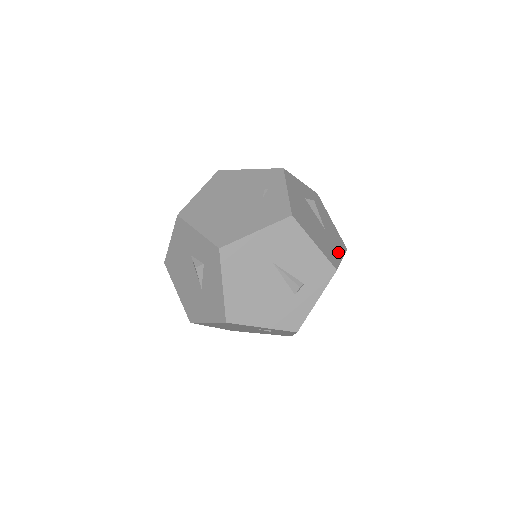
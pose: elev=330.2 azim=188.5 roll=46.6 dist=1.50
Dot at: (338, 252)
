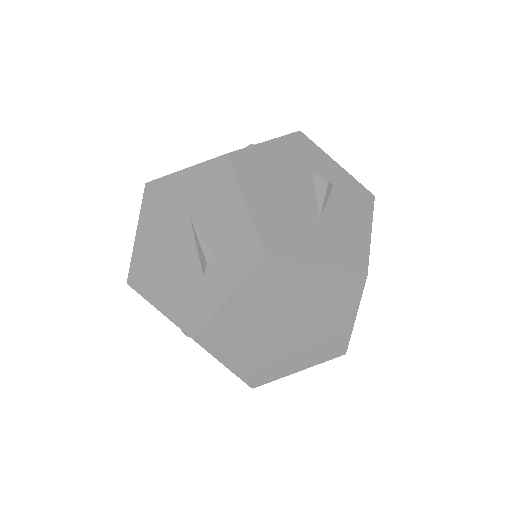
Dot at: (319, 254)
